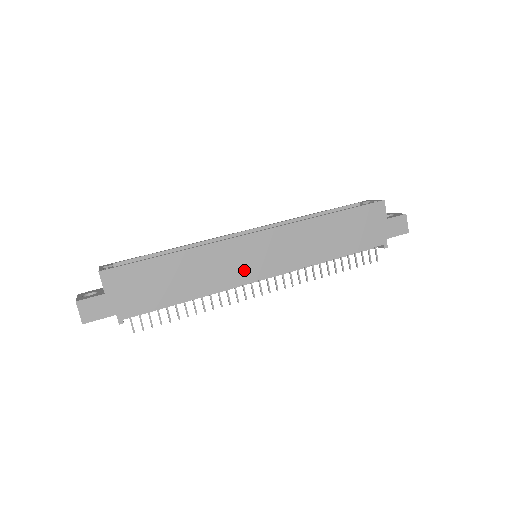
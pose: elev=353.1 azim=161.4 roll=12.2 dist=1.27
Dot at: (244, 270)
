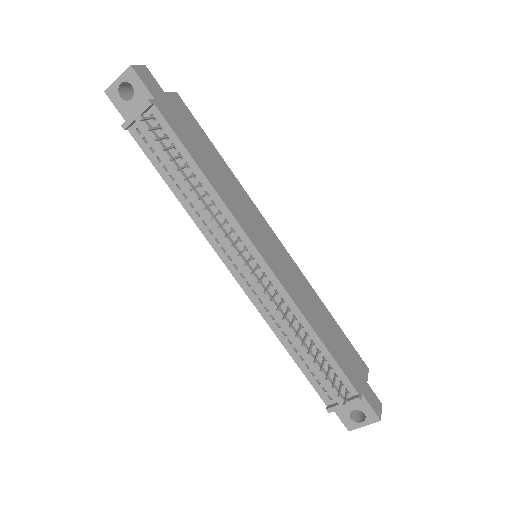
Dot at: (253, 231)
